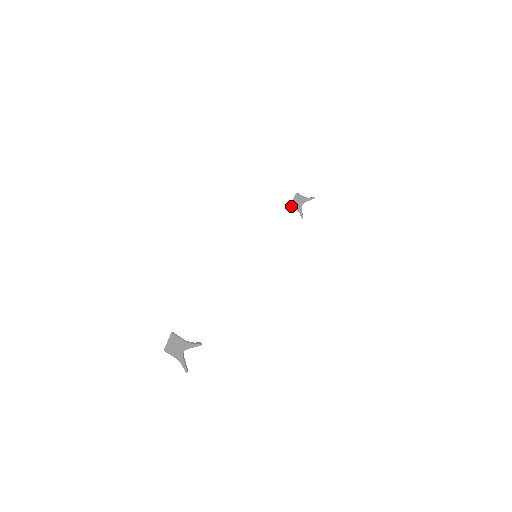
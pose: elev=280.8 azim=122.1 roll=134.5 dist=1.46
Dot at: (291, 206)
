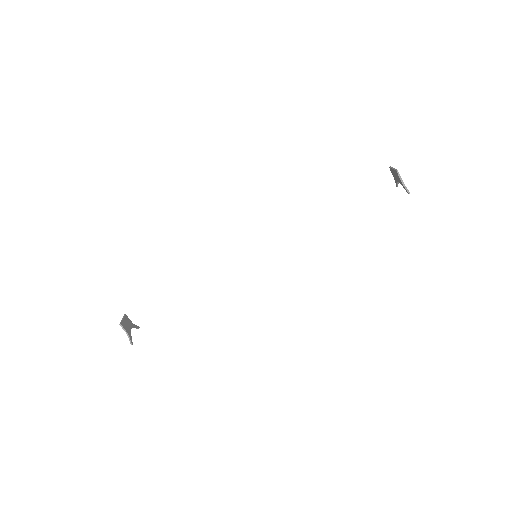
Dot at: (390, 169)
